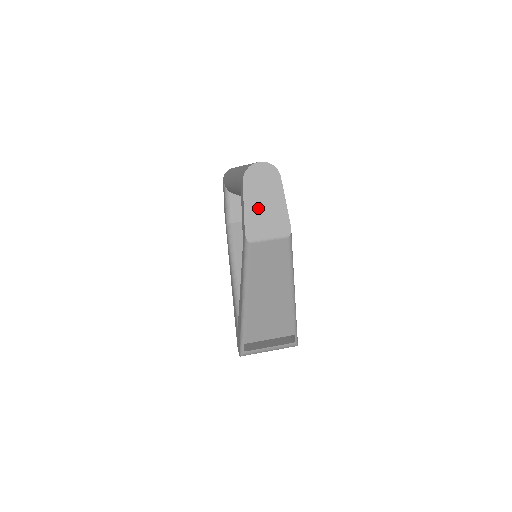
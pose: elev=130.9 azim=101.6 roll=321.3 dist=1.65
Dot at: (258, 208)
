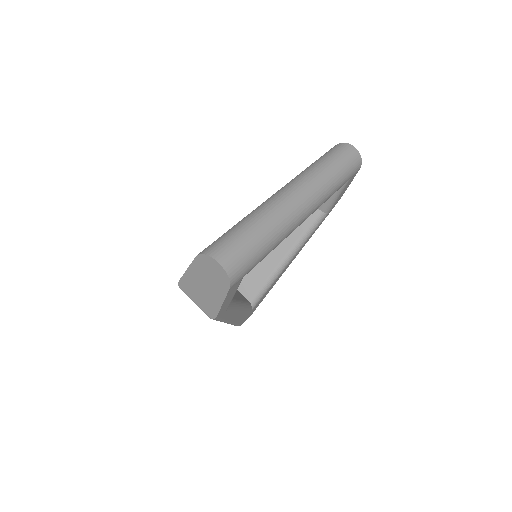
Dot at: (198, 282)
